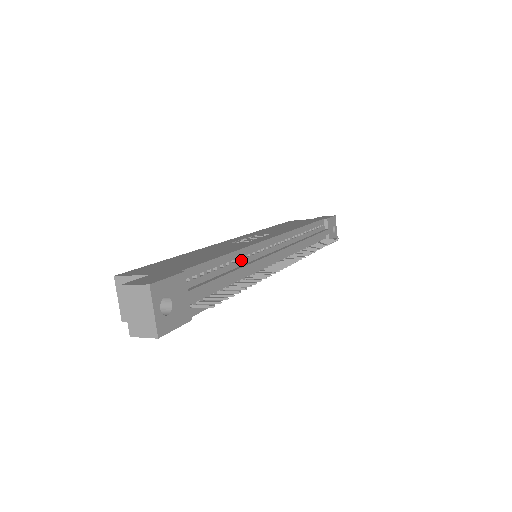
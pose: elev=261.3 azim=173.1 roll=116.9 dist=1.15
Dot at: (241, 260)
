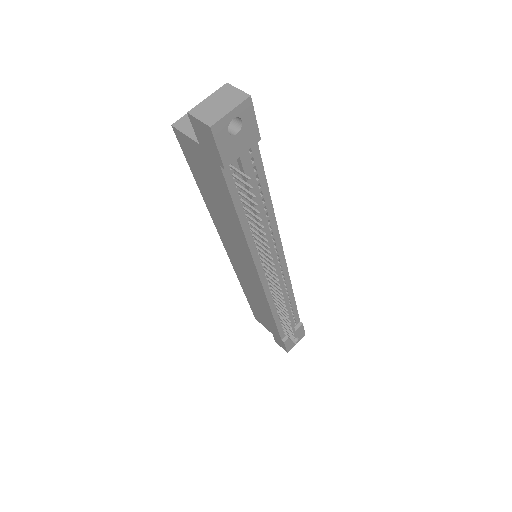
Dot at: (267, 219)
